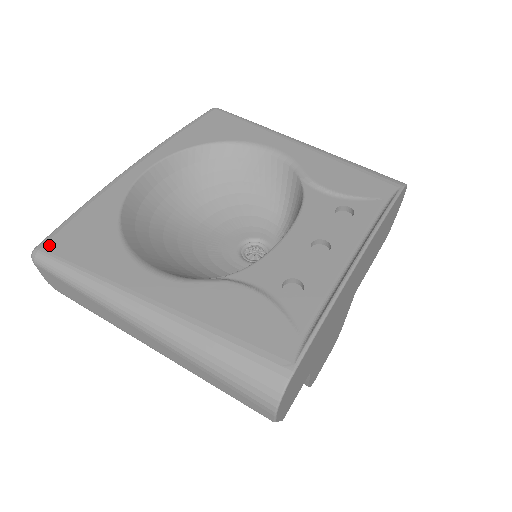
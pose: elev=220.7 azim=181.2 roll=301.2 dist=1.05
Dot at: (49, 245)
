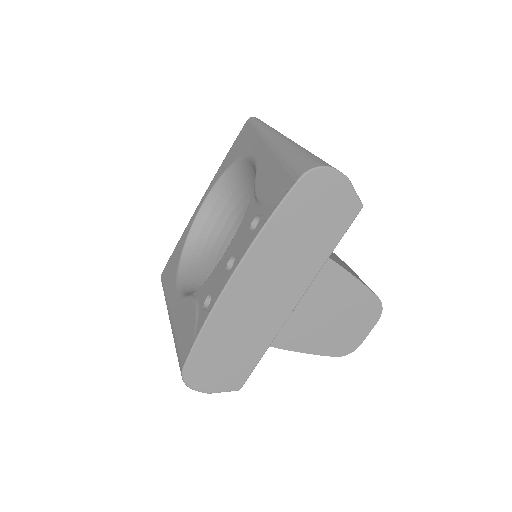
Dot at: (163, 272)
